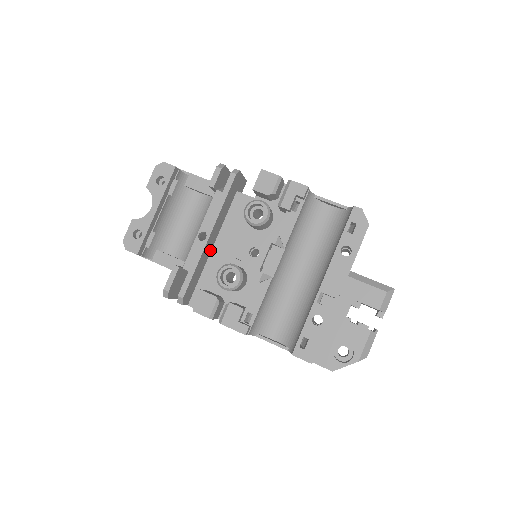
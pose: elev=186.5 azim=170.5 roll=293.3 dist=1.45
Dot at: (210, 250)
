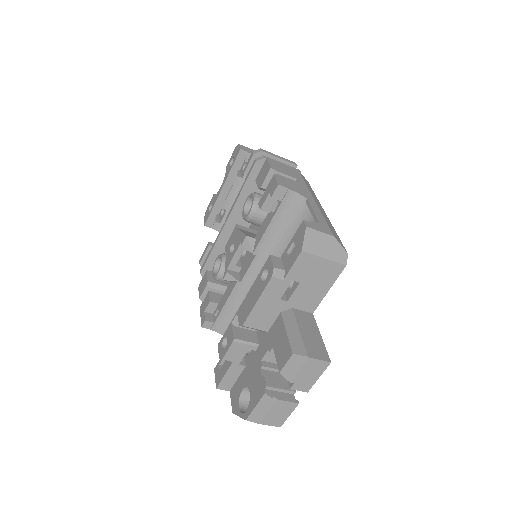
Dot at: occluded
